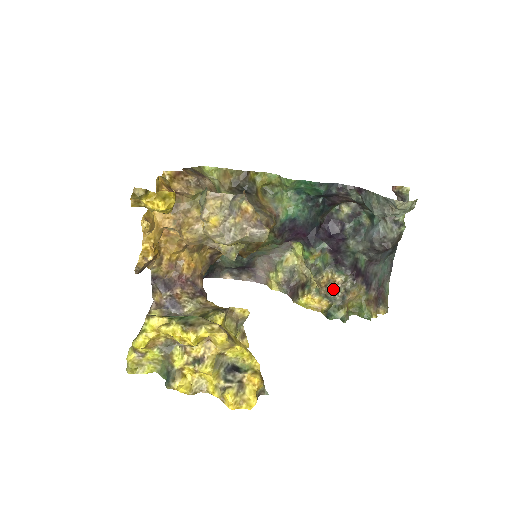
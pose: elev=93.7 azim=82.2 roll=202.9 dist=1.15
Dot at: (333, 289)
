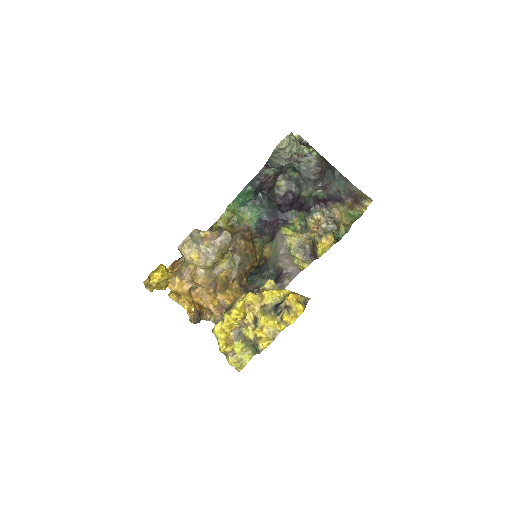
Dot at: (323, 225)
